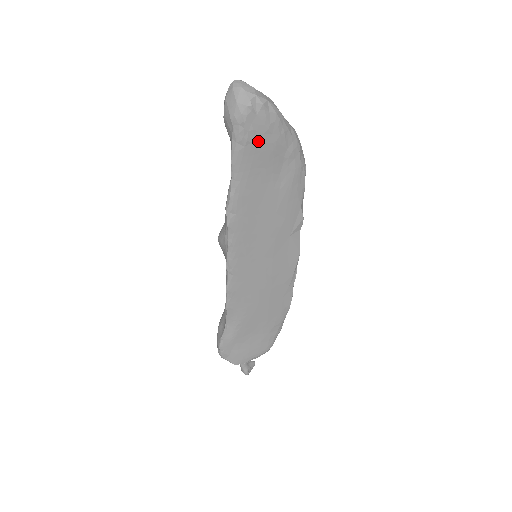
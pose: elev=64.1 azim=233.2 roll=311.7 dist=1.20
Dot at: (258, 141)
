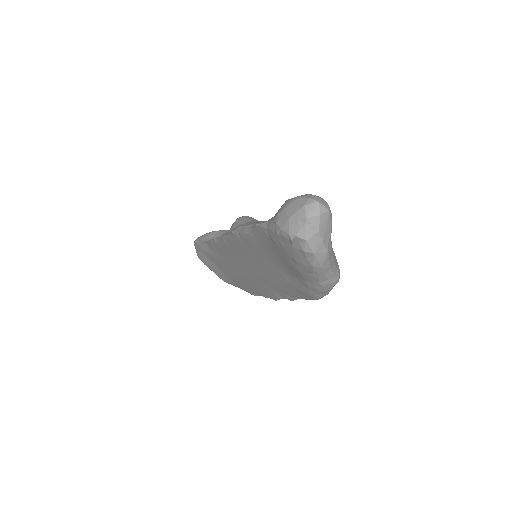
Dot at: (283, 251)
